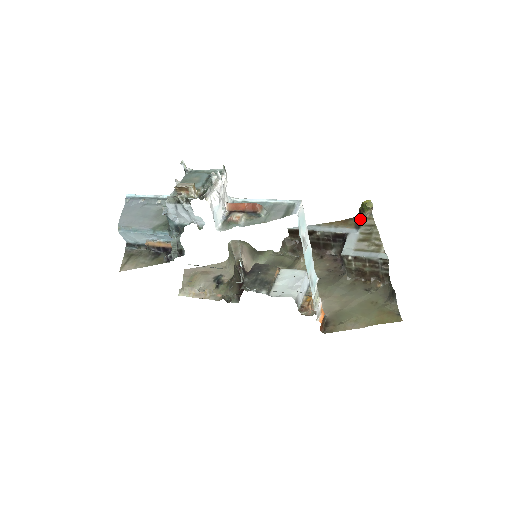
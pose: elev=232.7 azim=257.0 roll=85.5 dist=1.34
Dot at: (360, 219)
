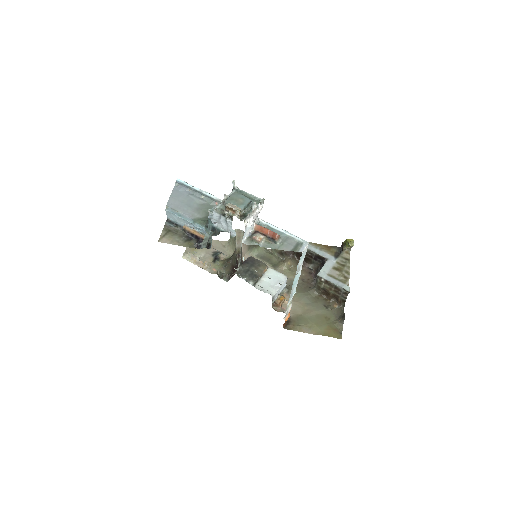
Dot at: (340, 250)
